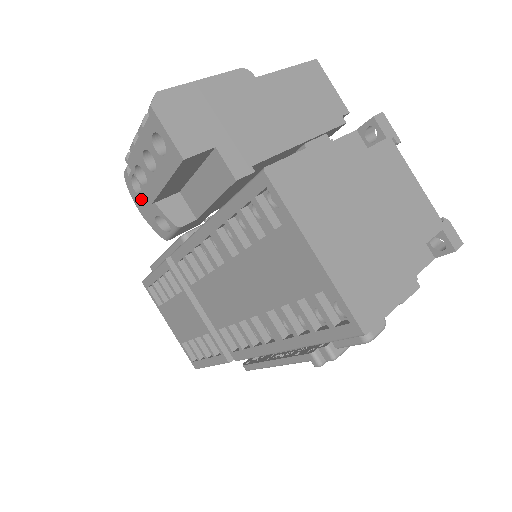
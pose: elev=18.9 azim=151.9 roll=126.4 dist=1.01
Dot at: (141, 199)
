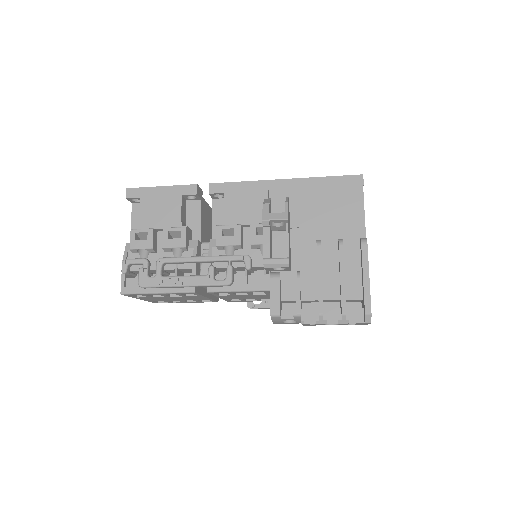
Dot at: occluded
